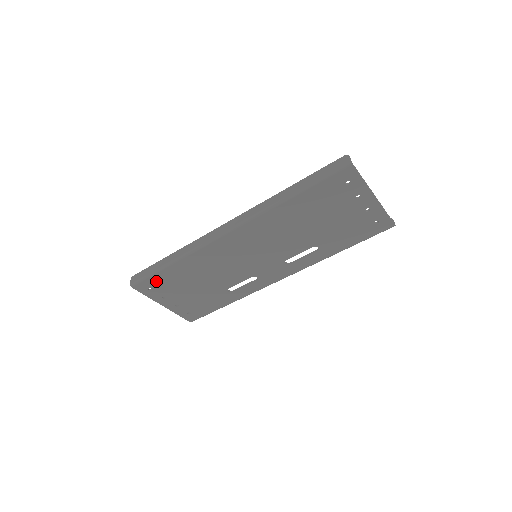
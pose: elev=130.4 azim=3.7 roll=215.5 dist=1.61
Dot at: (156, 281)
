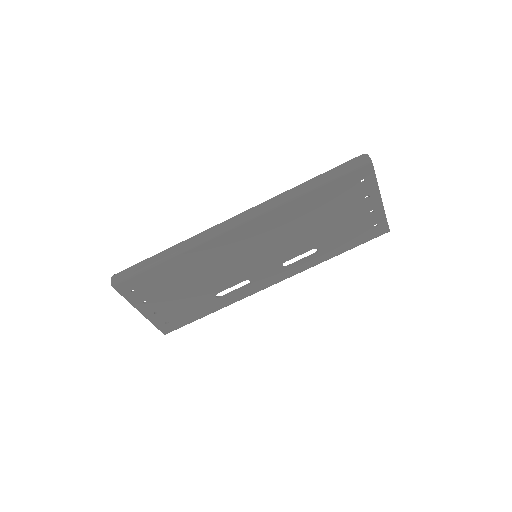
Dot at: (143, 280)
